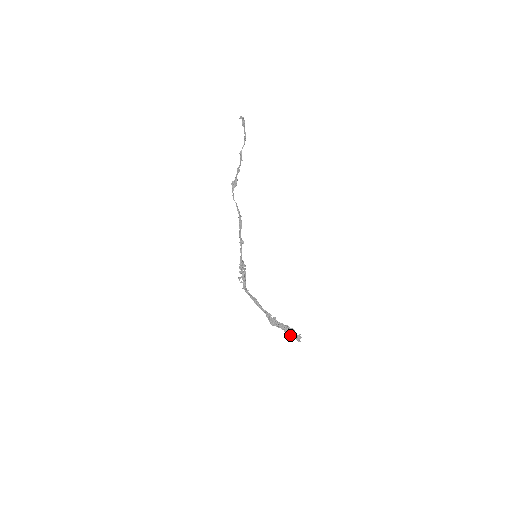
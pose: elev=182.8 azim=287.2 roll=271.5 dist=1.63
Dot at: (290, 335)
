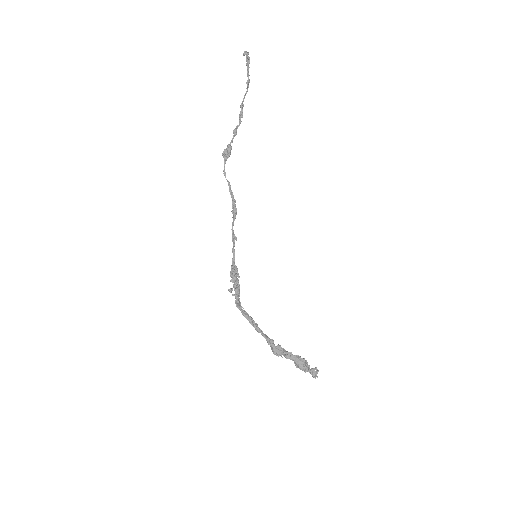
Dot at: (302, 368)
